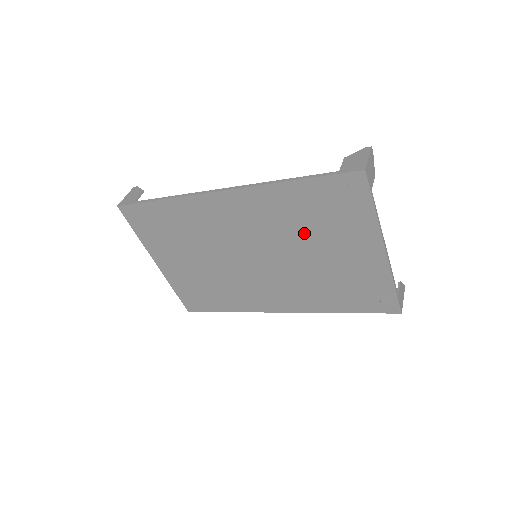
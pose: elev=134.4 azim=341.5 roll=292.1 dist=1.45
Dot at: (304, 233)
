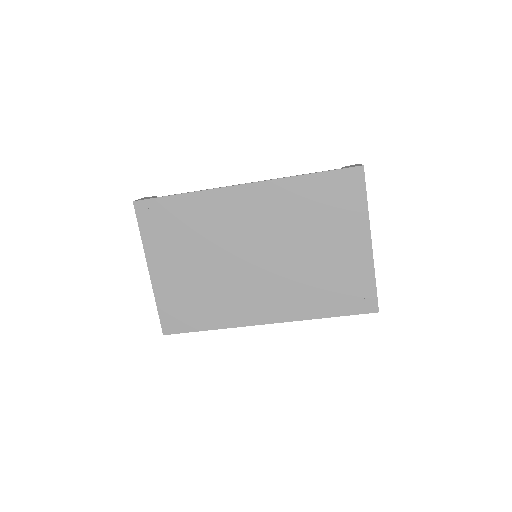
Dot at: (306, 226)
